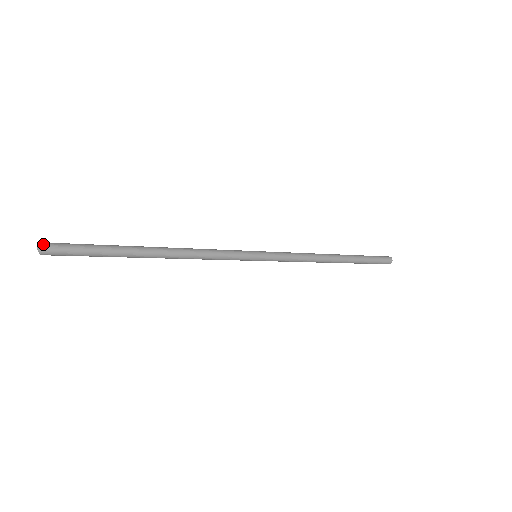
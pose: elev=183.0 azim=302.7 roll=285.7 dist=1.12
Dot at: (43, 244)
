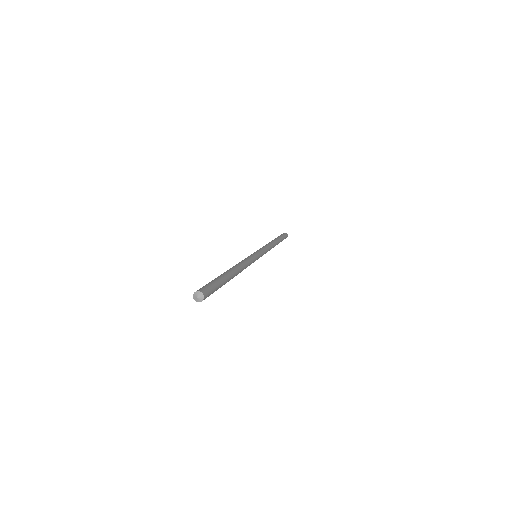
Dot at: (198, 291)
